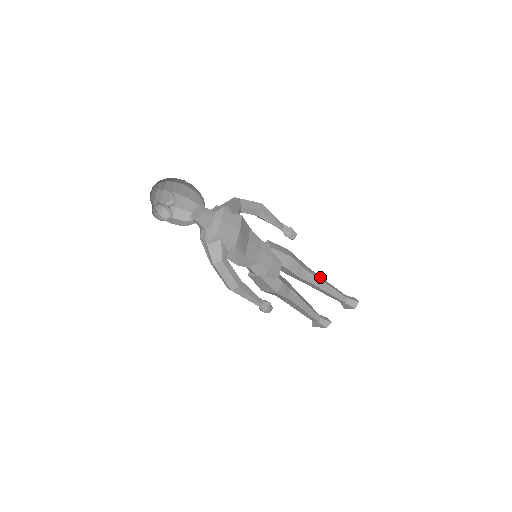
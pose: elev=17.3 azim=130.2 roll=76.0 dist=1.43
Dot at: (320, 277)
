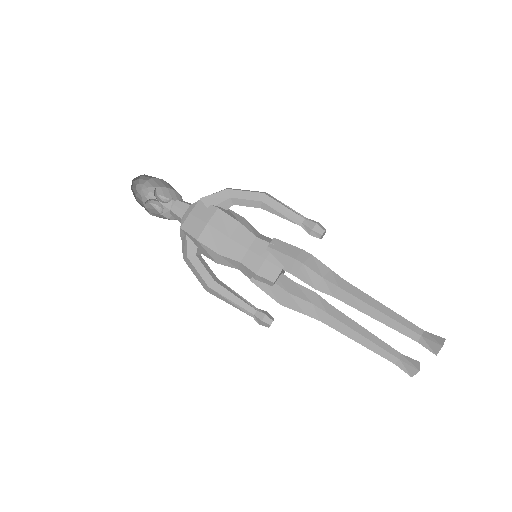
Dot at: (363, 294)
